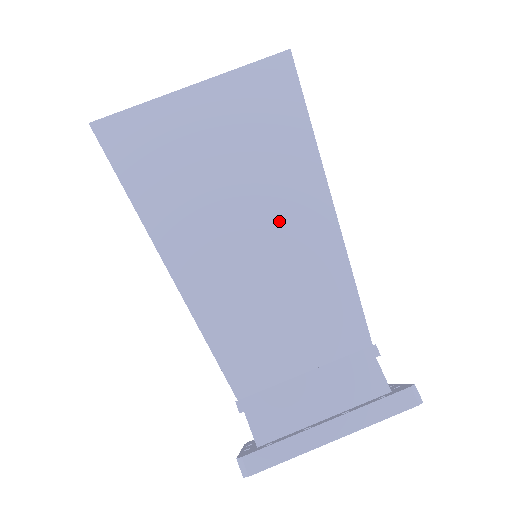
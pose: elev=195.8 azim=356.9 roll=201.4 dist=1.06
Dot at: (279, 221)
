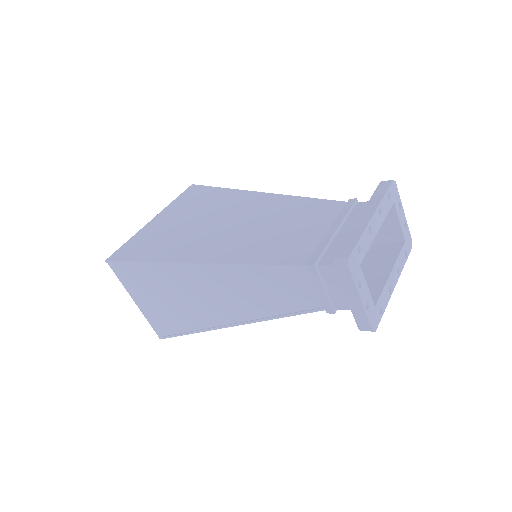
Dot at: (246, 213)
